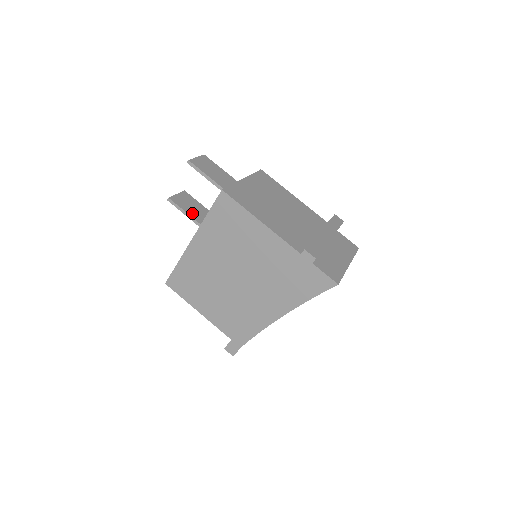
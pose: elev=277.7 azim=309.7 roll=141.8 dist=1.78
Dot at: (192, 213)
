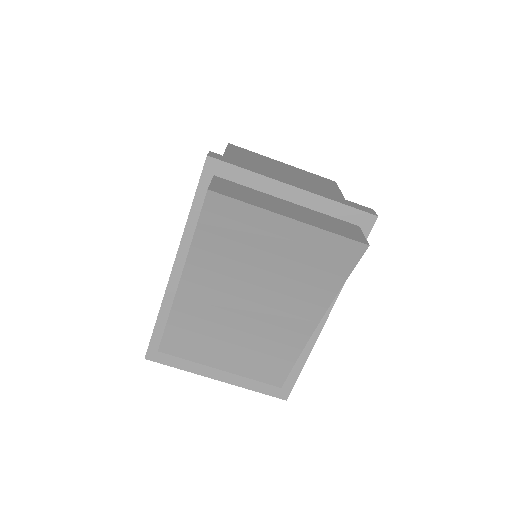
Dot at: occluded
